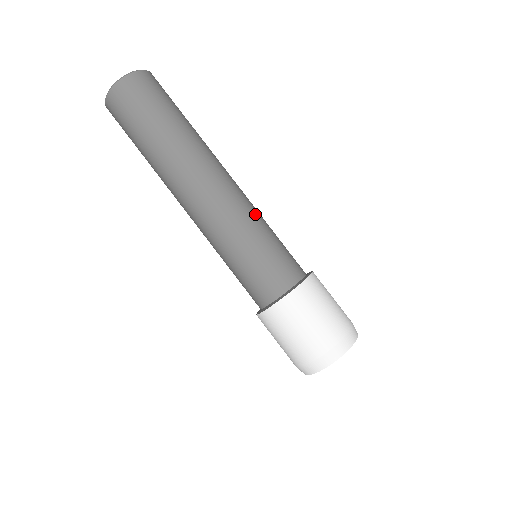
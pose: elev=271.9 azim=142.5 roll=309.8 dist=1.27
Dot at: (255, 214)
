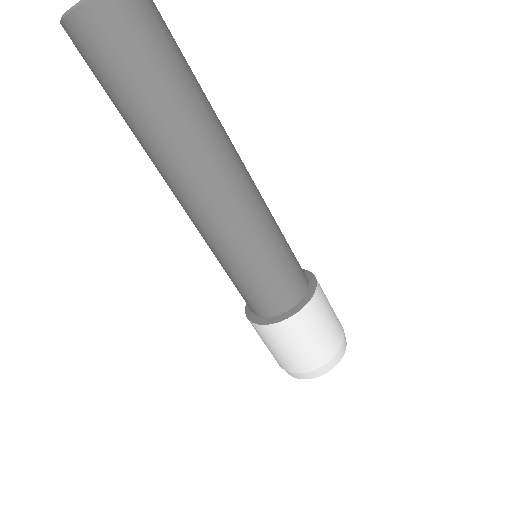
Dot at: (269, 214)
